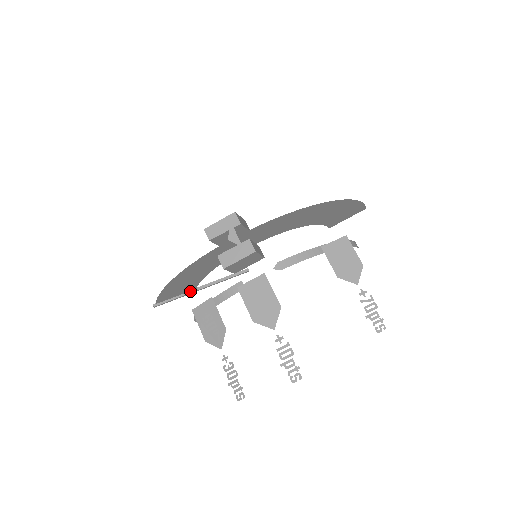
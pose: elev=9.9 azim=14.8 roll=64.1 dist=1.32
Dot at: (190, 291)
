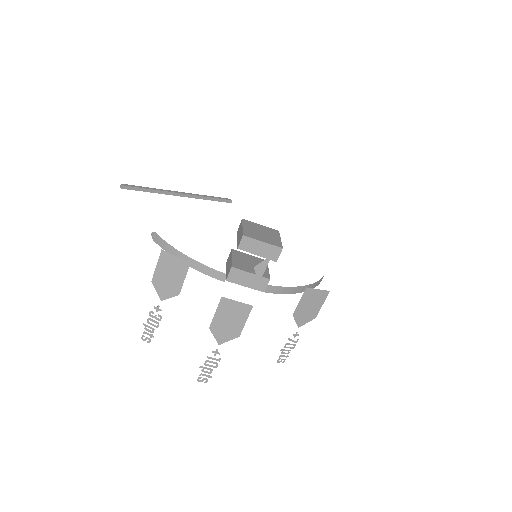
Dot at: (167, 192)
